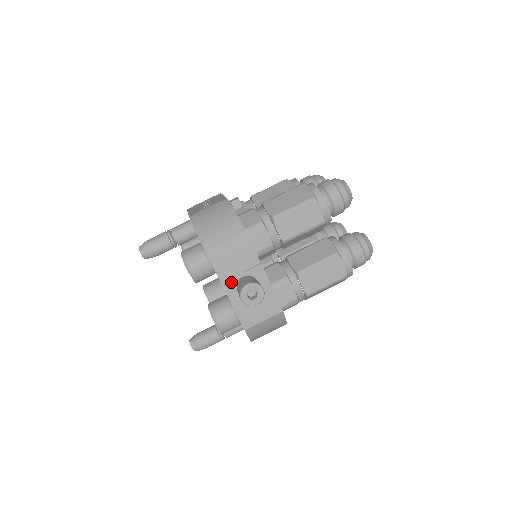
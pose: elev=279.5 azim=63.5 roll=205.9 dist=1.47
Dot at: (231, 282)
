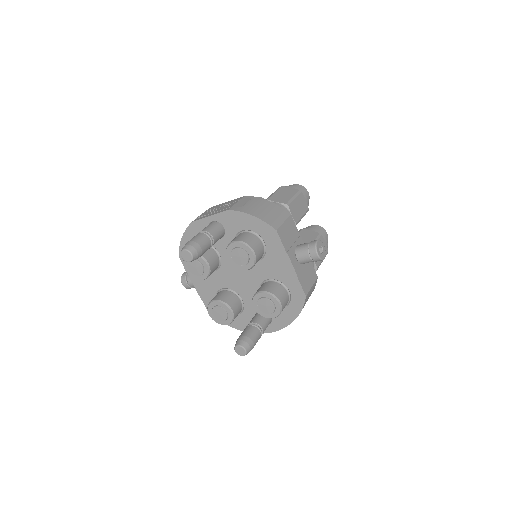
Dot at: (291, 252)
